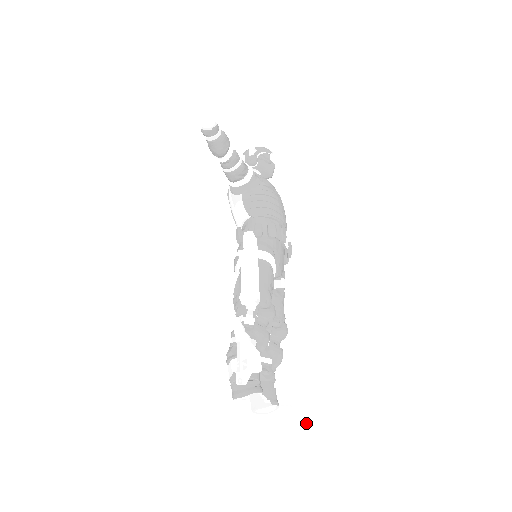
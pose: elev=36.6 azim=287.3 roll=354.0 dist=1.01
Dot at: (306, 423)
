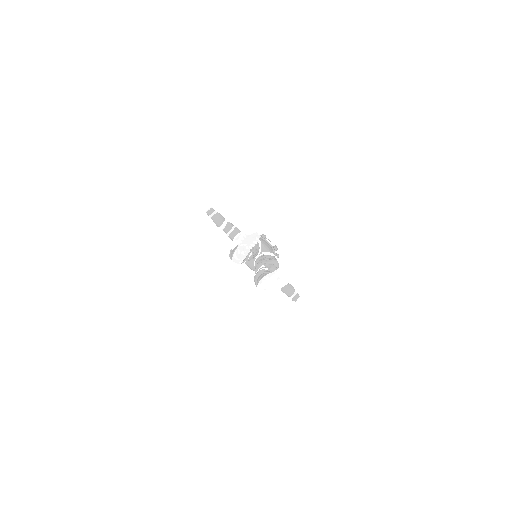
Dot at: (287, 263)
